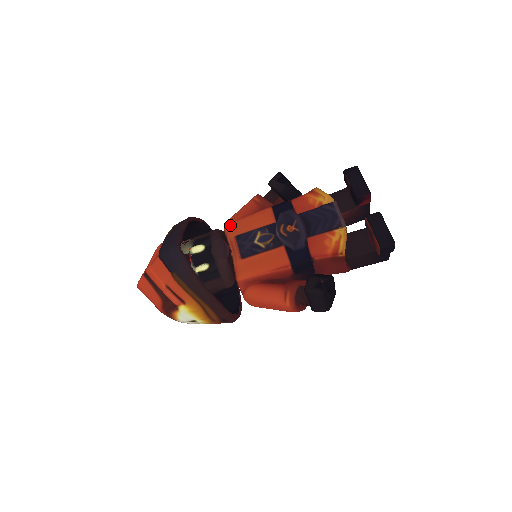
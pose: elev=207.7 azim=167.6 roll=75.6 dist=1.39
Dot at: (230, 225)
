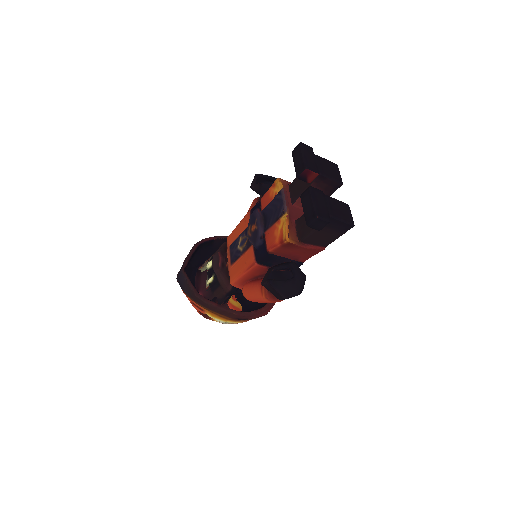
Dot at: (229, 236)
